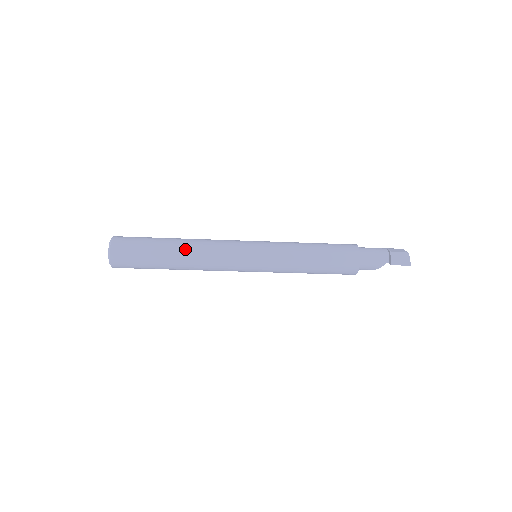
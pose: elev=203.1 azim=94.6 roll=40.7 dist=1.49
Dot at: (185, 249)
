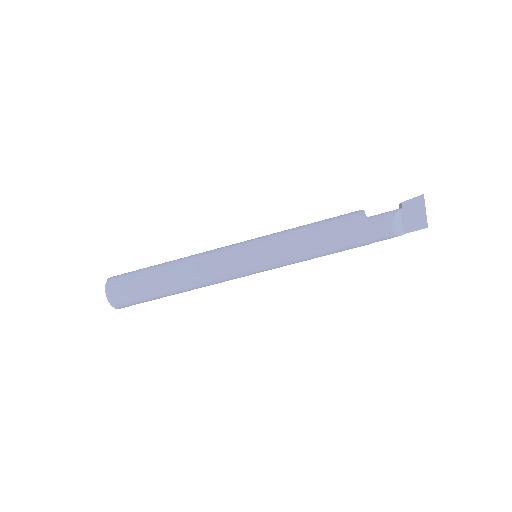
Dot at: occluded
